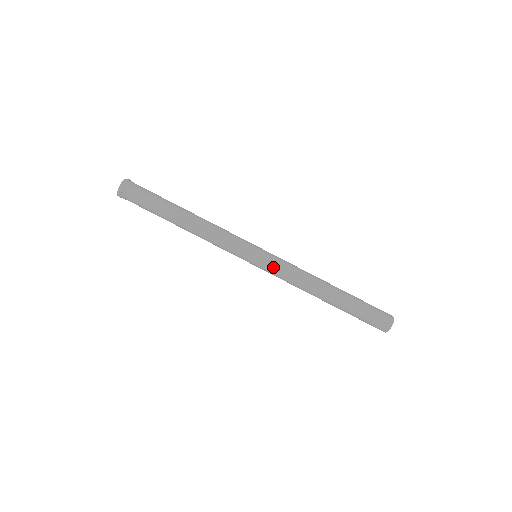
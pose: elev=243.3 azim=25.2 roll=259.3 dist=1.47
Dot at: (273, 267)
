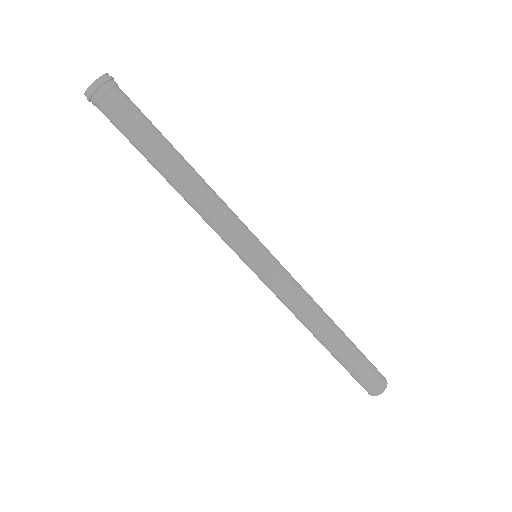
Dot at: (270, 283)
